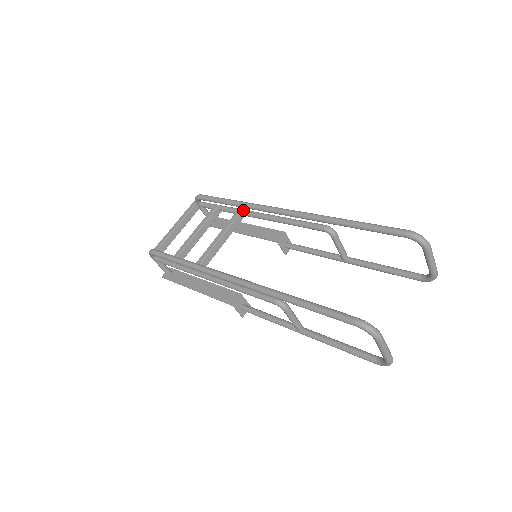
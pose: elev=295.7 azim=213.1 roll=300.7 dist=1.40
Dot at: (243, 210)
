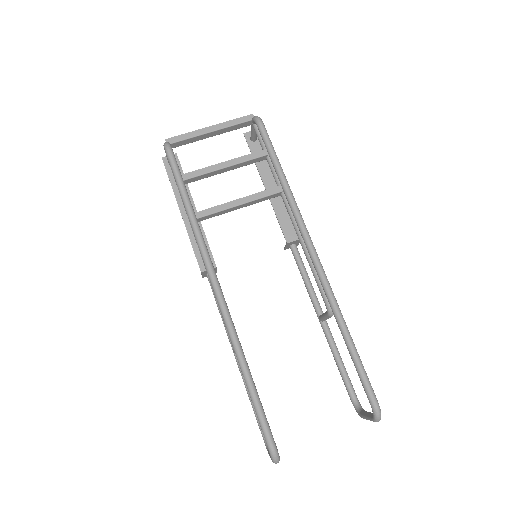
Dot at: occluded
